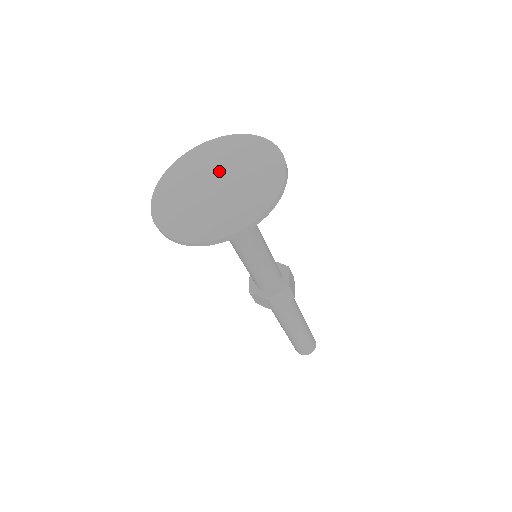
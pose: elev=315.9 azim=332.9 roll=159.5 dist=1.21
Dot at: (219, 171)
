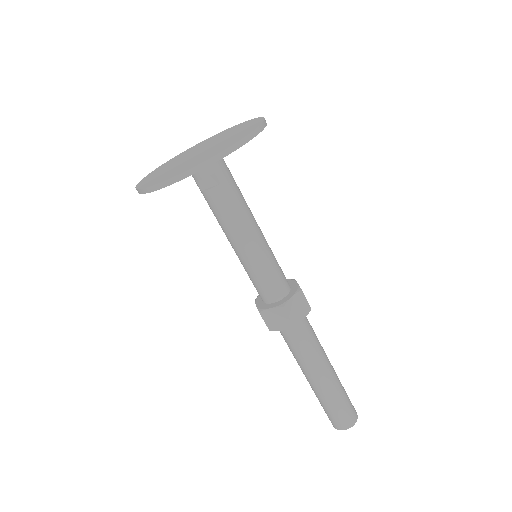
Dot at: (200, 149)
